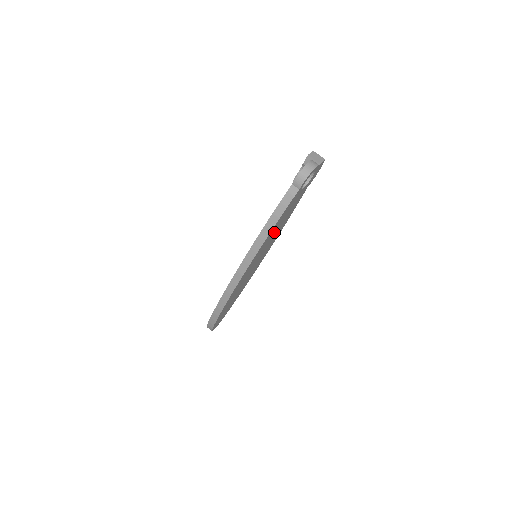
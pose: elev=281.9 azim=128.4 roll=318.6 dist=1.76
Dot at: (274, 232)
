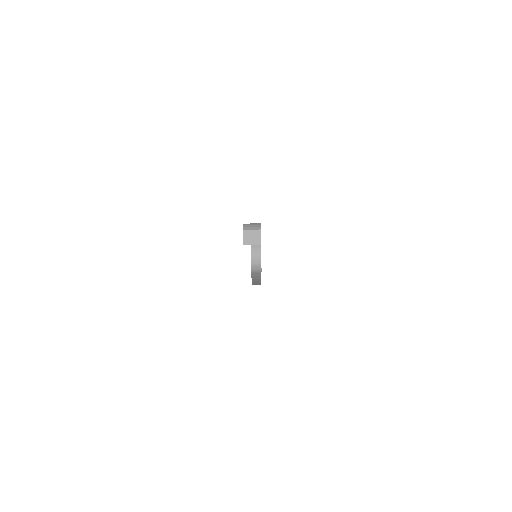
Dot at: occluded
